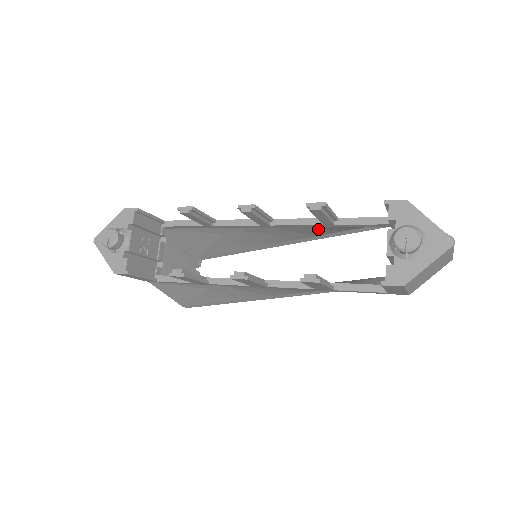
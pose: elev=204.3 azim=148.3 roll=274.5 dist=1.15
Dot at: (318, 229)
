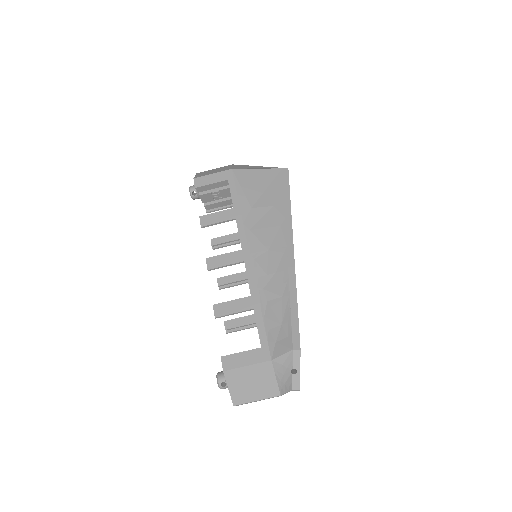
Dot at: (266, 288)
